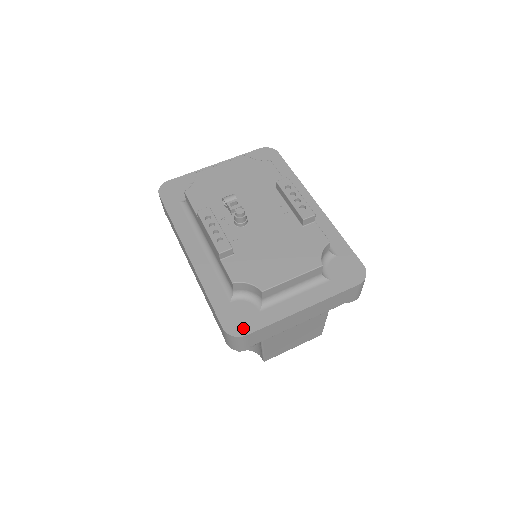
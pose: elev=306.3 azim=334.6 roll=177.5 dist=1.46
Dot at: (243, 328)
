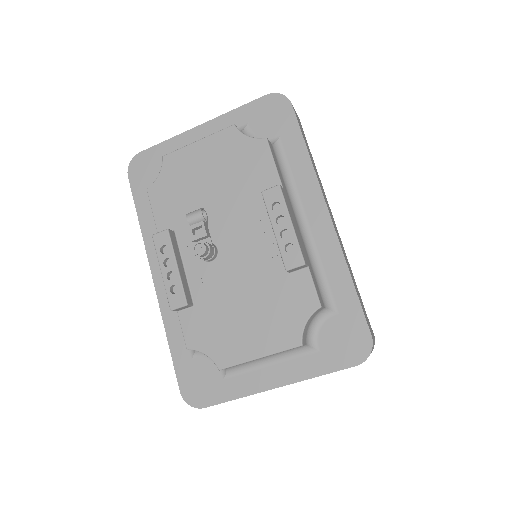
Dot at: (202, 398)
